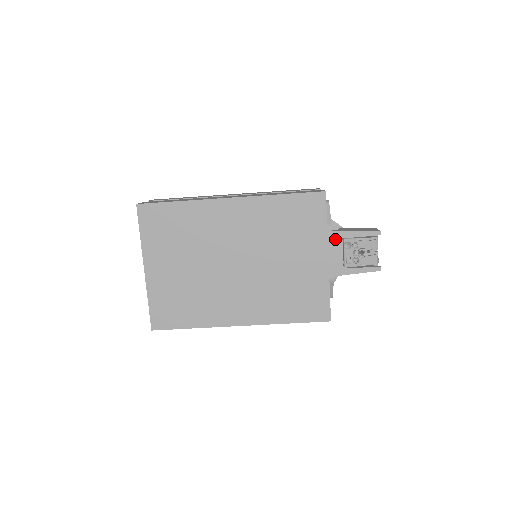
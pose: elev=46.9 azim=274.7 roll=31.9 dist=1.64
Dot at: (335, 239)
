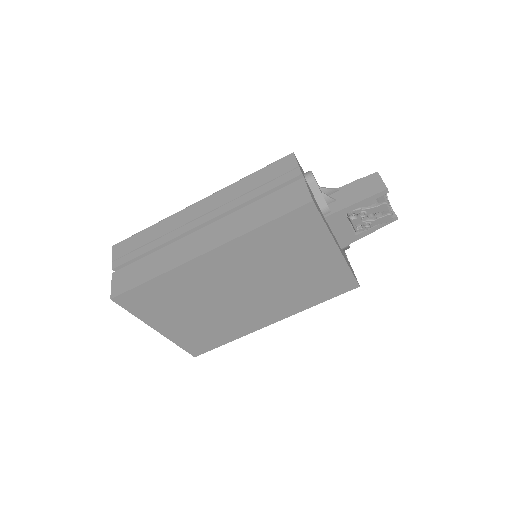
Dot at: (337, 218)
